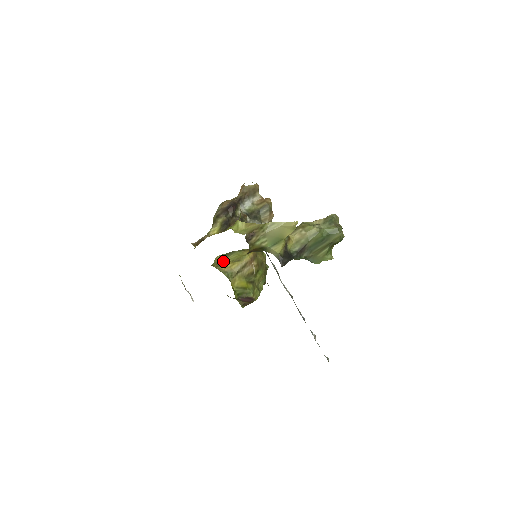
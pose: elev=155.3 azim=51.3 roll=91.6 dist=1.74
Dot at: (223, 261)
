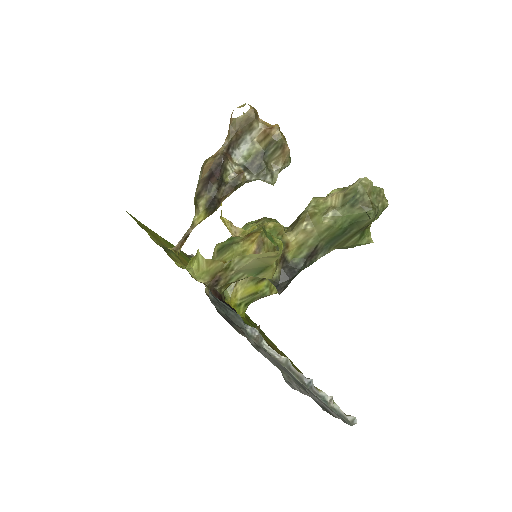
Dot at: occluded
